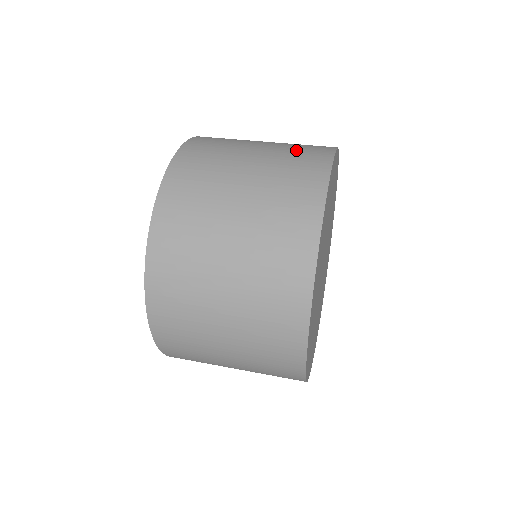
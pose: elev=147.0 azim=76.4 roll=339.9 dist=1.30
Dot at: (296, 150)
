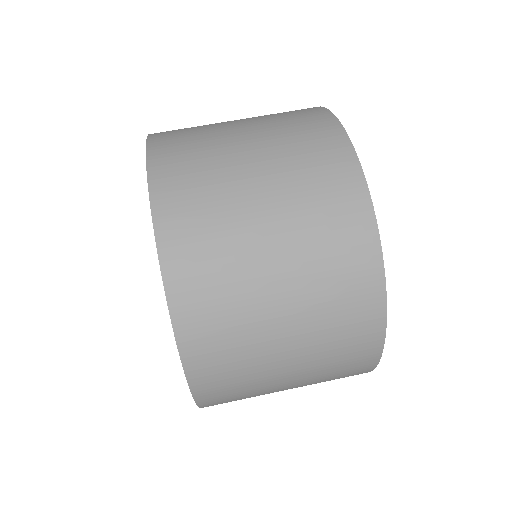
Dot at: (336, 310)
